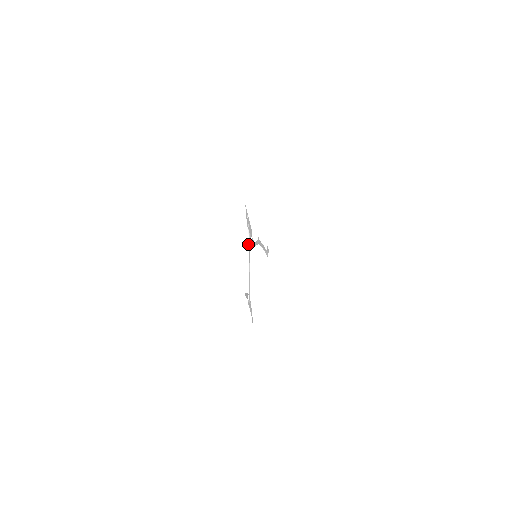
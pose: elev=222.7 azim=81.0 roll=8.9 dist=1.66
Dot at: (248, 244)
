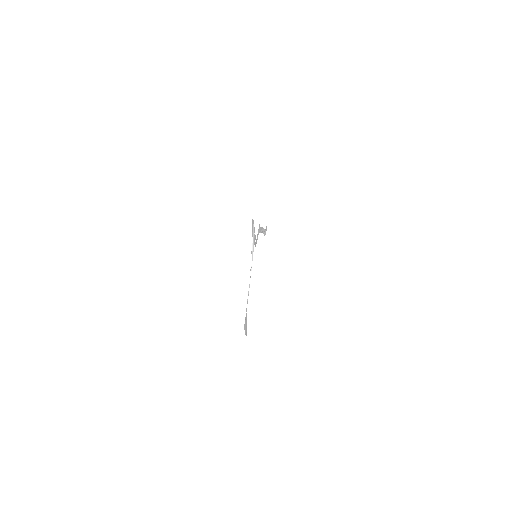
Dot at: (251, 256)
